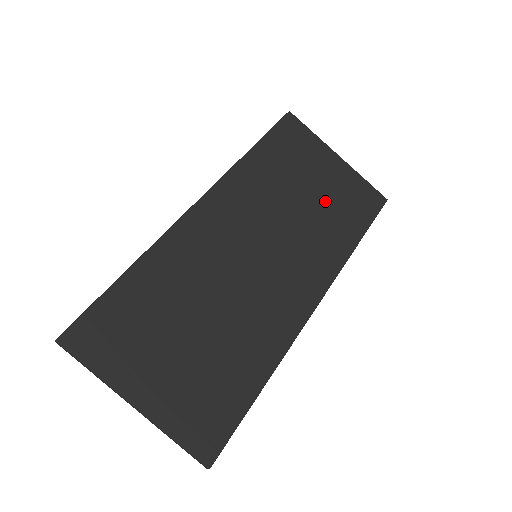
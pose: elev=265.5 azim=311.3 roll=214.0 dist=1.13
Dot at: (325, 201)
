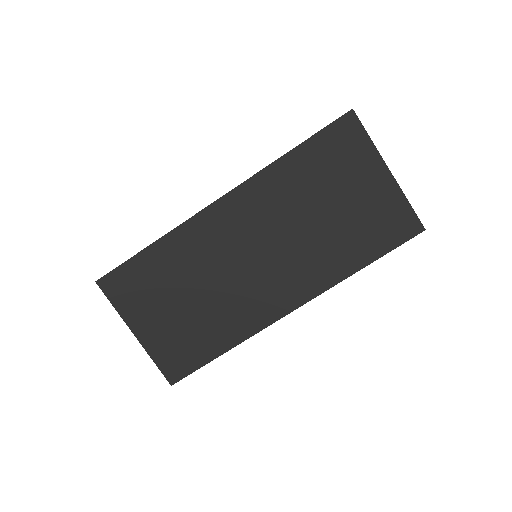
Dot at: (347, 219)
